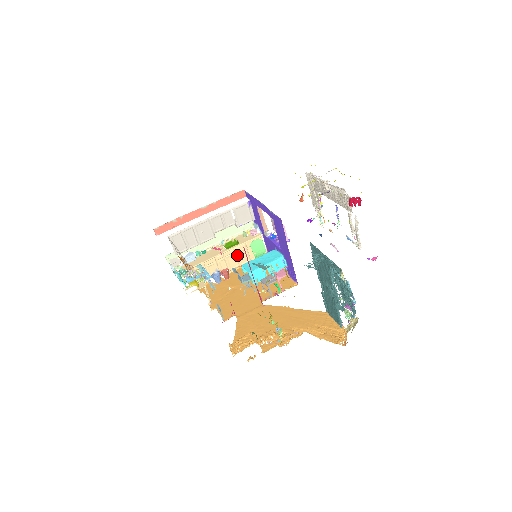
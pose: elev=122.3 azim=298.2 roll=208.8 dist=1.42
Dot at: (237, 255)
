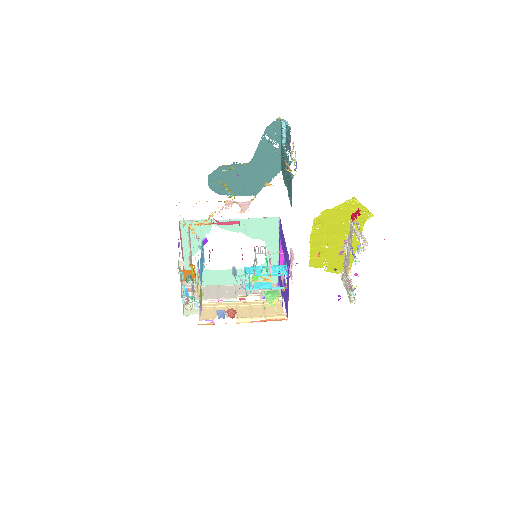
Dot at: (251, 309)
